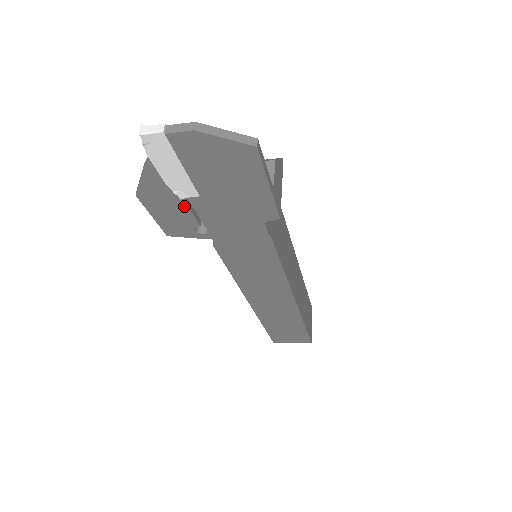
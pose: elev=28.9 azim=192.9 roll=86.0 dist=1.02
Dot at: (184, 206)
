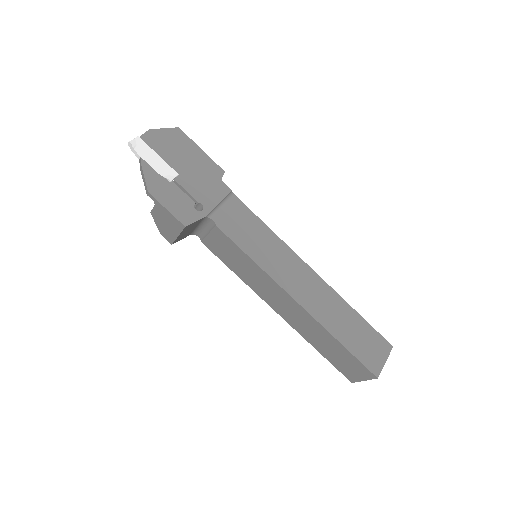
Dot at: (176, 188)
